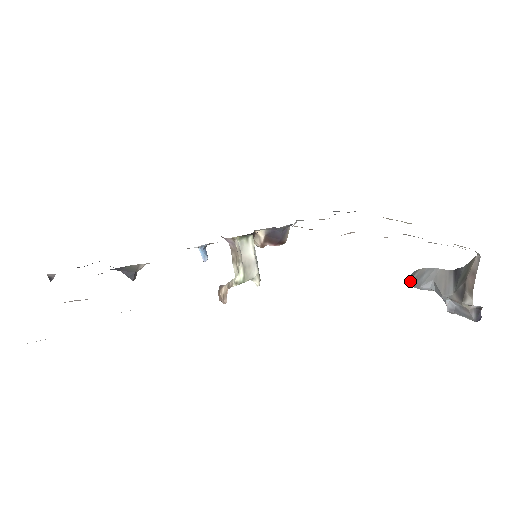
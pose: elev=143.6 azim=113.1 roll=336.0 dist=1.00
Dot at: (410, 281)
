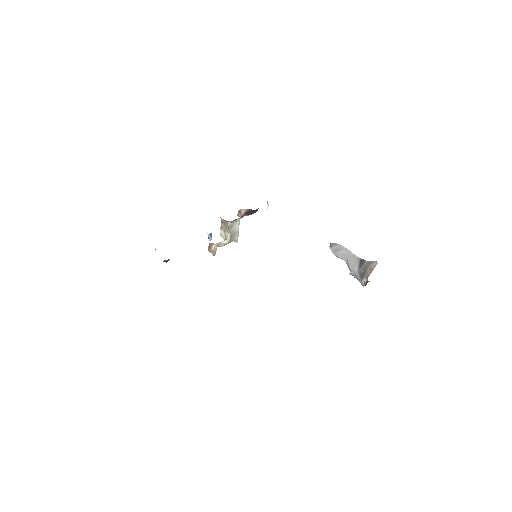
Dot at: (332, 249)
